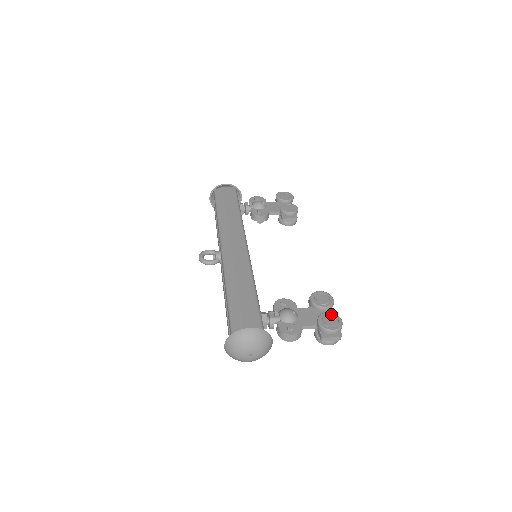
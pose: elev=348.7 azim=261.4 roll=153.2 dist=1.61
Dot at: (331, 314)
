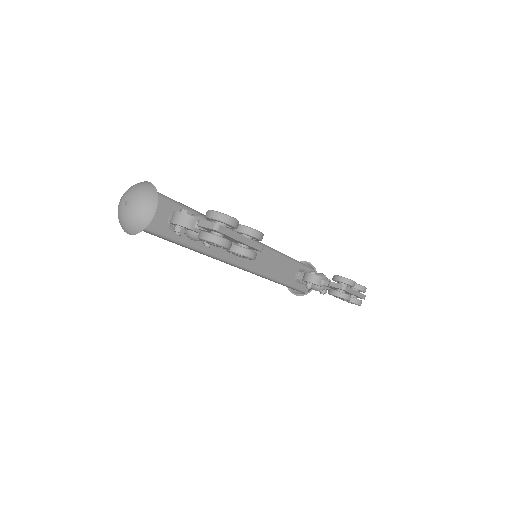
Dot at: occluded
